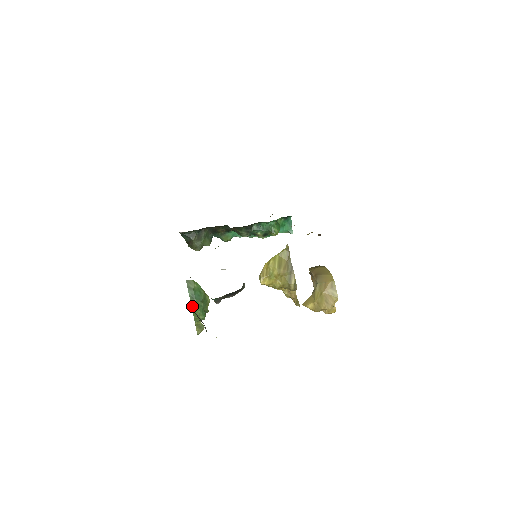
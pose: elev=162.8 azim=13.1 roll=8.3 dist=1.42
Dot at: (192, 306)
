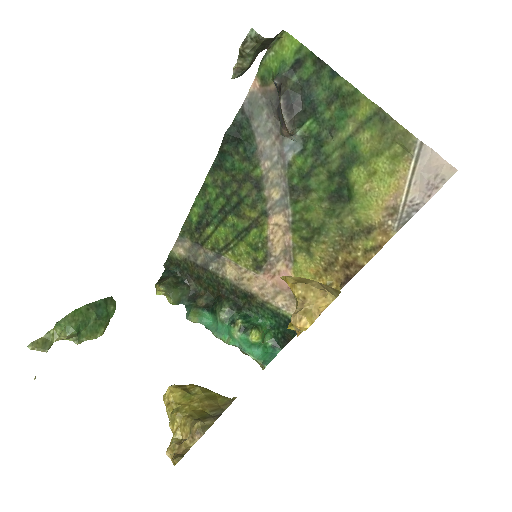
Dot at: (85, 306)
